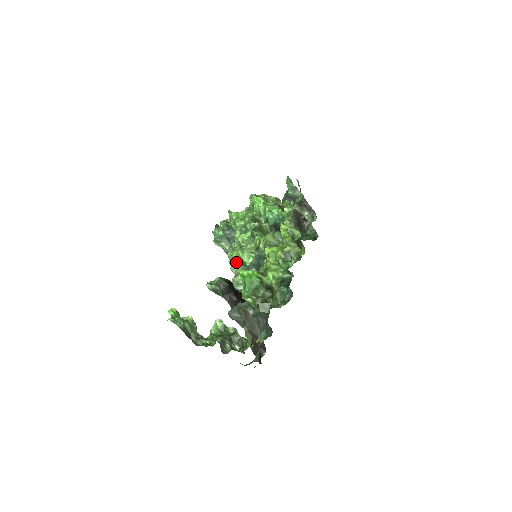
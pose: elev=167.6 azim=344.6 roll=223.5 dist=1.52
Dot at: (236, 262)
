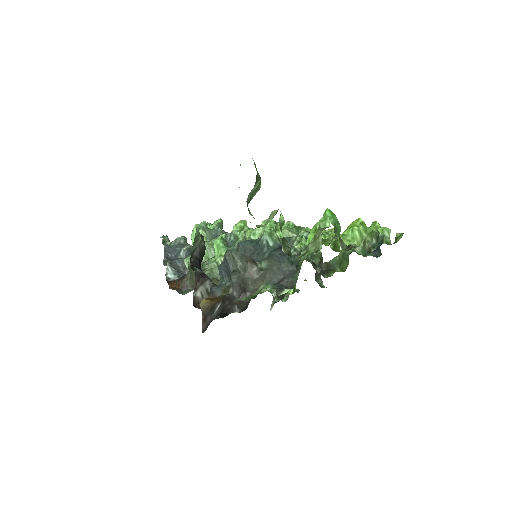
Dot at: (272, 226)
